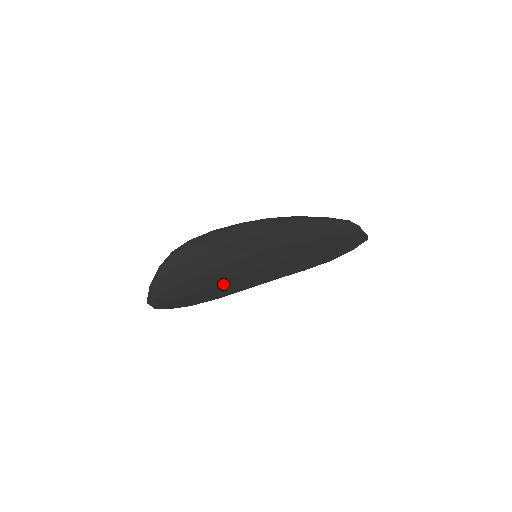
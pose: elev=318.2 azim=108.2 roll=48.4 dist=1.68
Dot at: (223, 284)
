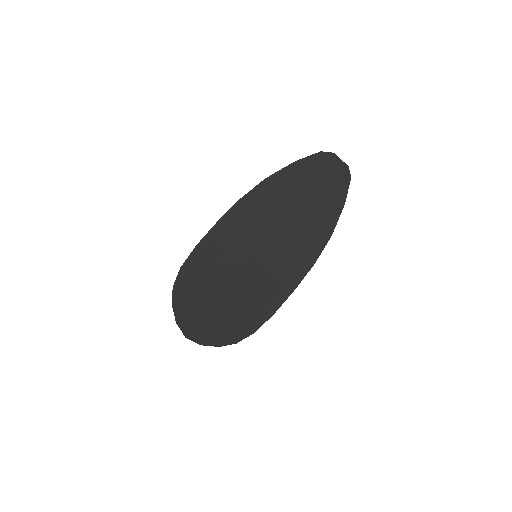
Dot at: (250, 310)
